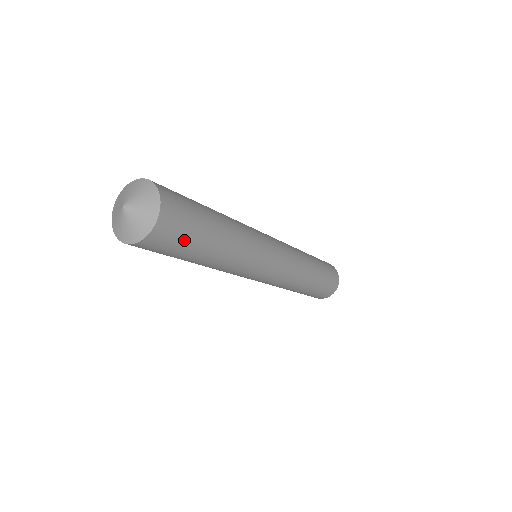
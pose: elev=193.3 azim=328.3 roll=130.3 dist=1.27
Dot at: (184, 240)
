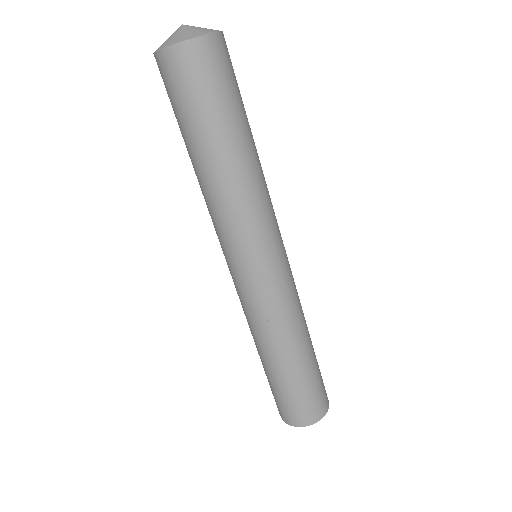
Dot at: (233, 84)
